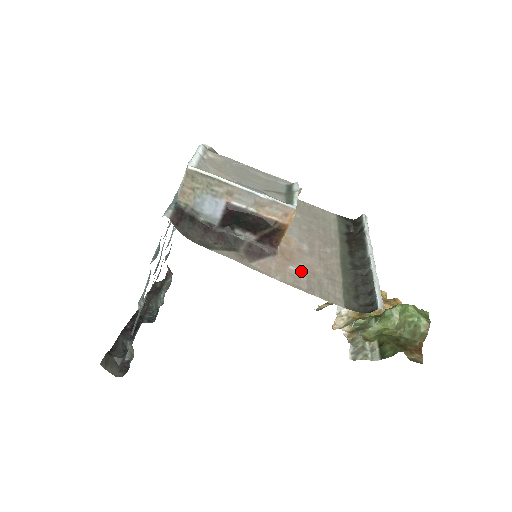
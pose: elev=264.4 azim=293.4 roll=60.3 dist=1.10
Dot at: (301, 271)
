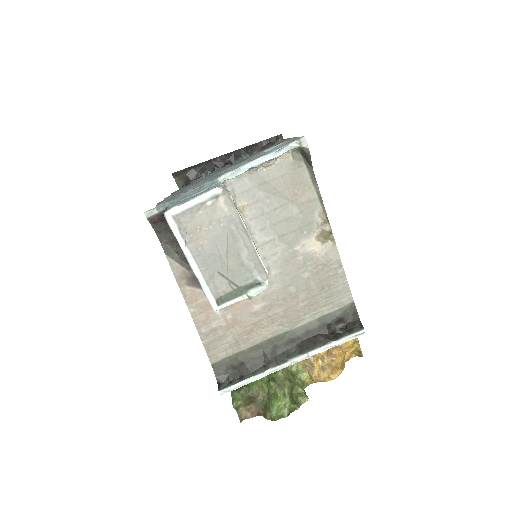
Dot at: (221, 319)
